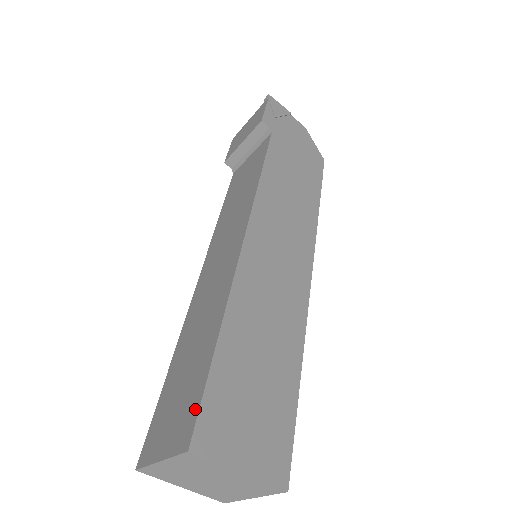
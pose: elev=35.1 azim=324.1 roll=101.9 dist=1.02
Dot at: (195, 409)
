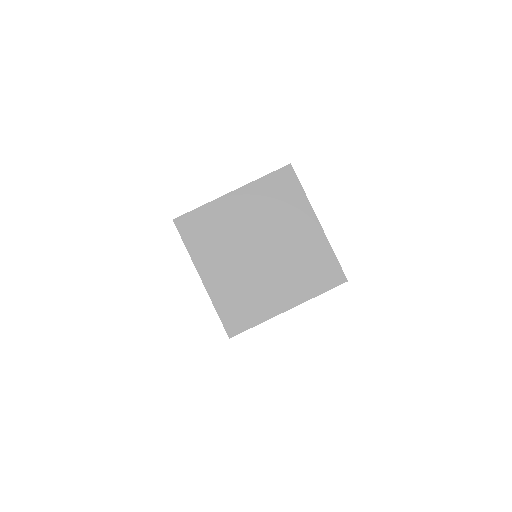
Dot at: occluded
